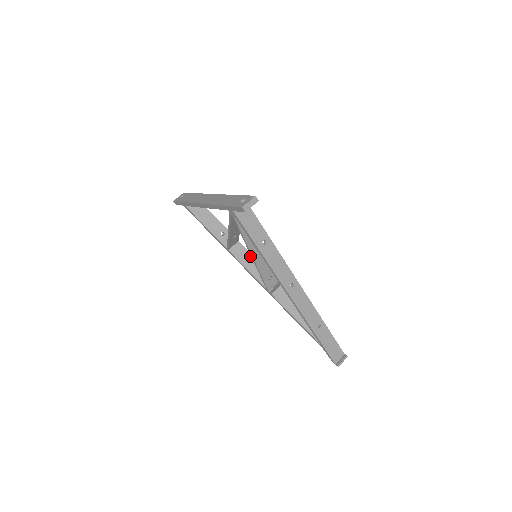
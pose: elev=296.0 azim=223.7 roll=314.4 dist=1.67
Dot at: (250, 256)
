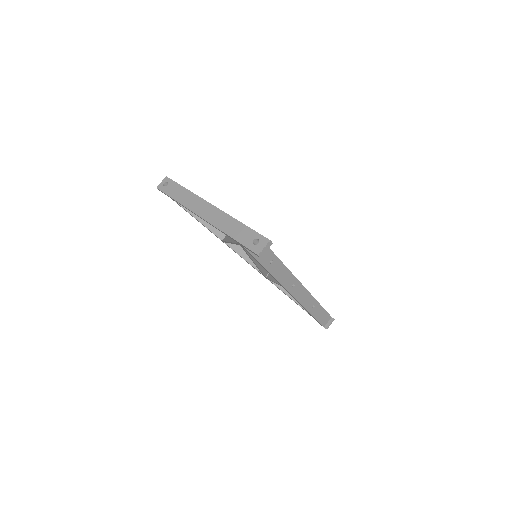
Dot at: occluded
